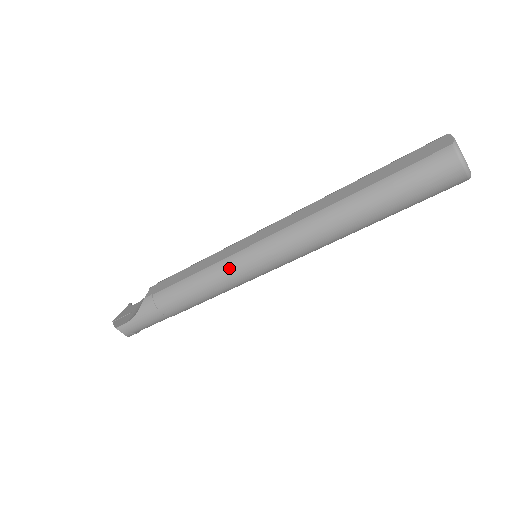
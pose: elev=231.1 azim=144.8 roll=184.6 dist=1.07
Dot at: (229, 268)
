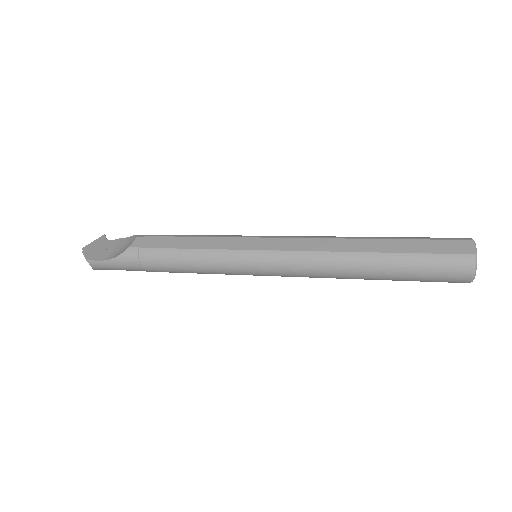
Dot at: (229, 260)
